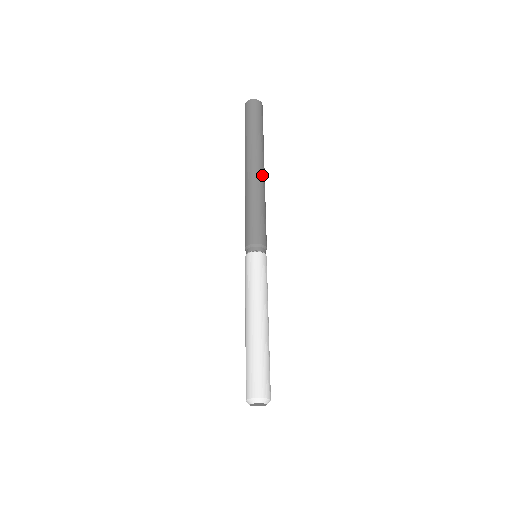
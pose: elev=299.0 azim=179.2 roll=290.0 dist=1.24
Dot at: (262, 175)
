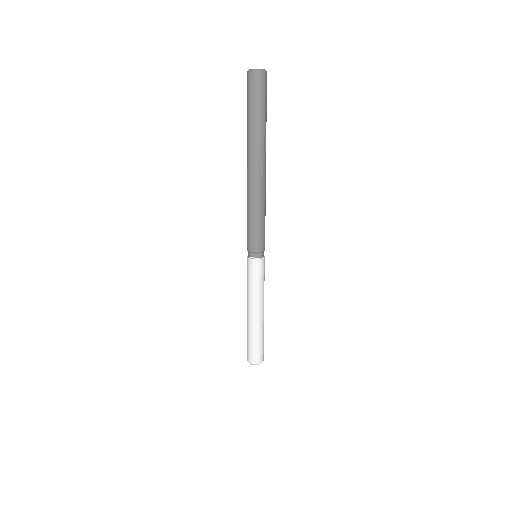
Dot at: (254, 177)
